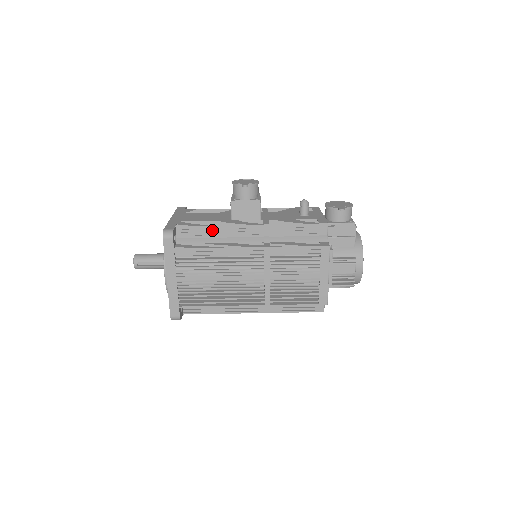
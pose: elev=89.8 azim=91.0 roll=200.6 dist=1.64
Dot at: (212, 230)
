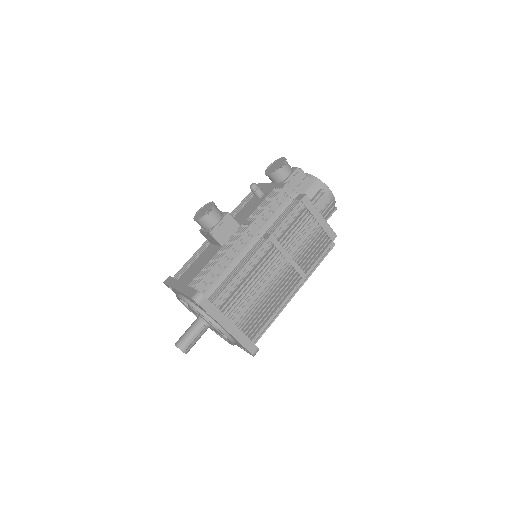
Dot at: (220, 265)
